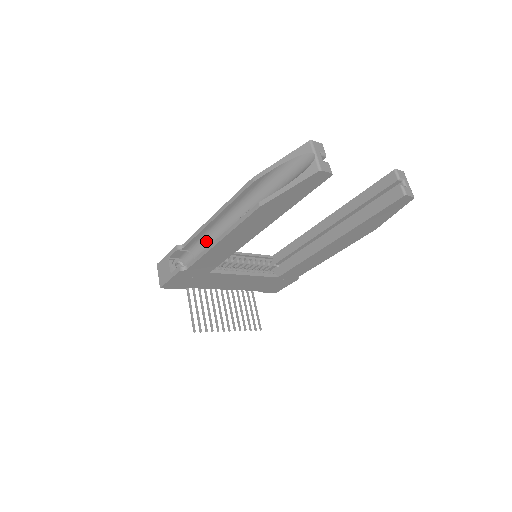
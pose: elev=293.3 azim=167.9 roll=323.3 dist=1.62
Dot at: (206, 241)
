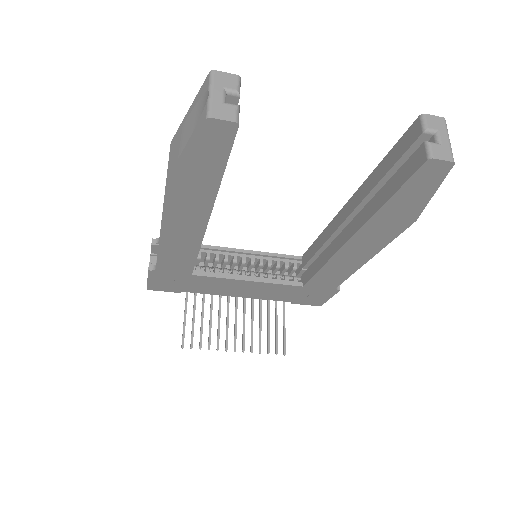
Dot at: occluded
